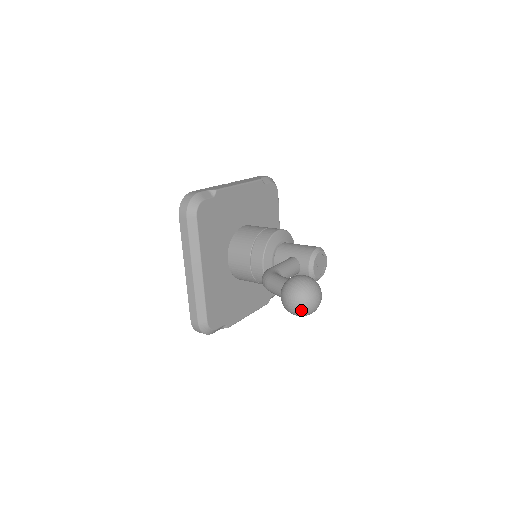
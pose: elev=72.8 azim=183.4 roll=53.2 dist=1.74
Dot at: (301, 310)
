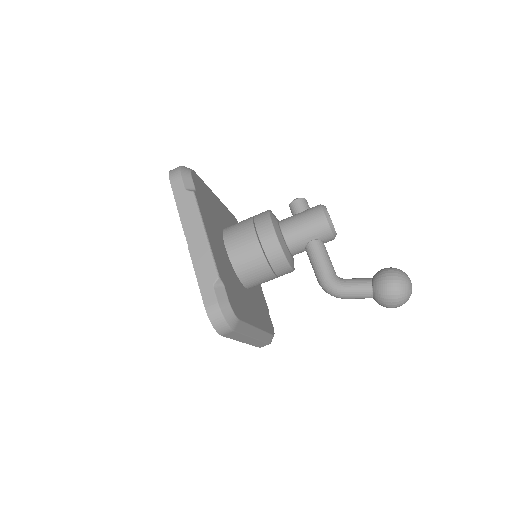
Dot at: occluded
